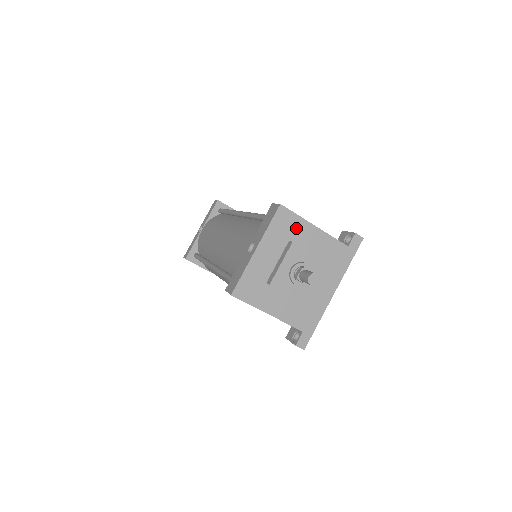
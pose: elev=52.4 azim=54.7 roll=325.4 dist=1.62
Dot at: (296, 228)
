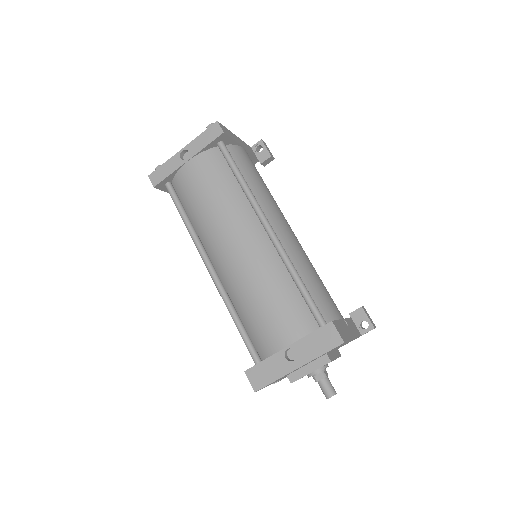
Dot at: (339, 346)
